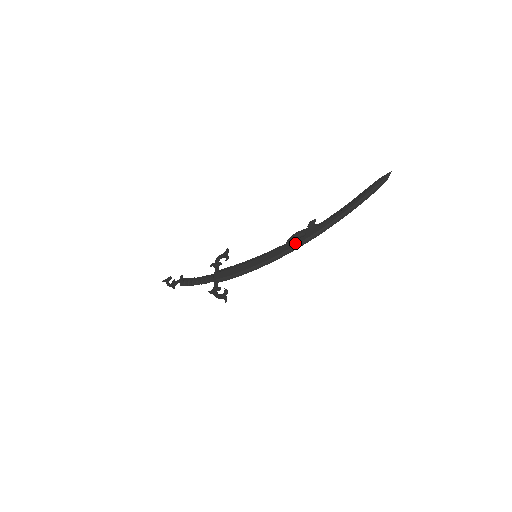
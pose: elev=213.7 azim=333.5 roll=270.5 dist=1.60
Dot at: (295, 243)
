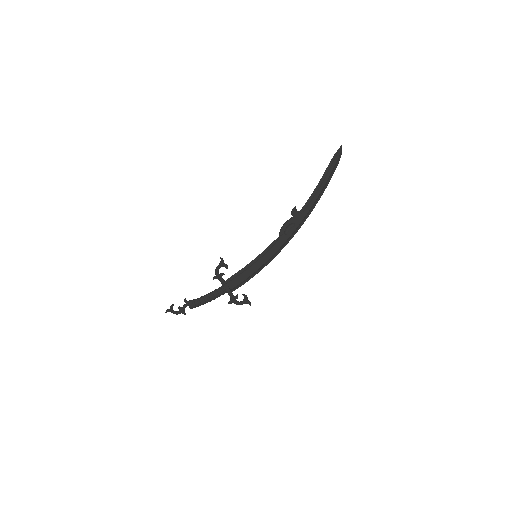
Dot at: (289, 235)
